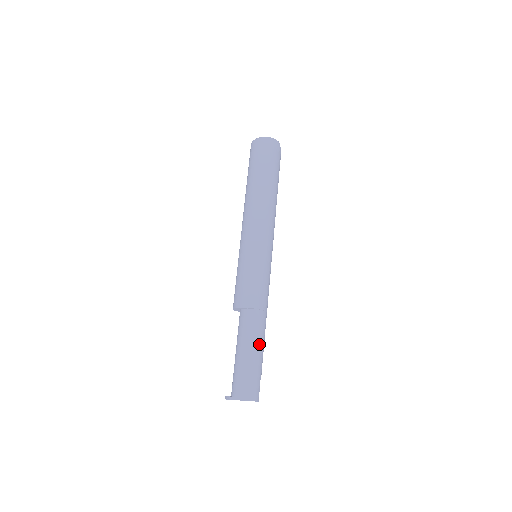
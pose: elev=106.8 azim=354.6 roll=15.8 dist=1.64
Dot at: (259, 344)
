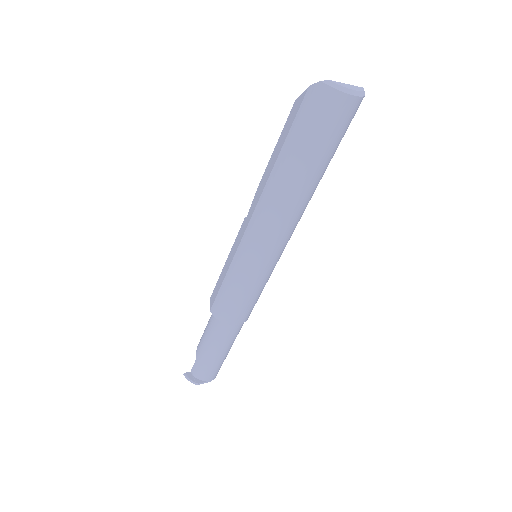
Dot at: occluded
